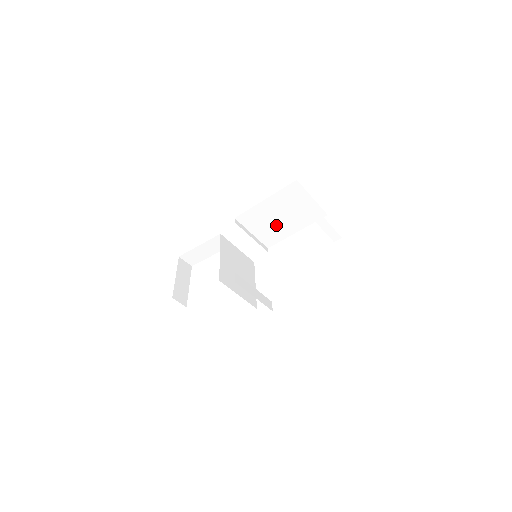
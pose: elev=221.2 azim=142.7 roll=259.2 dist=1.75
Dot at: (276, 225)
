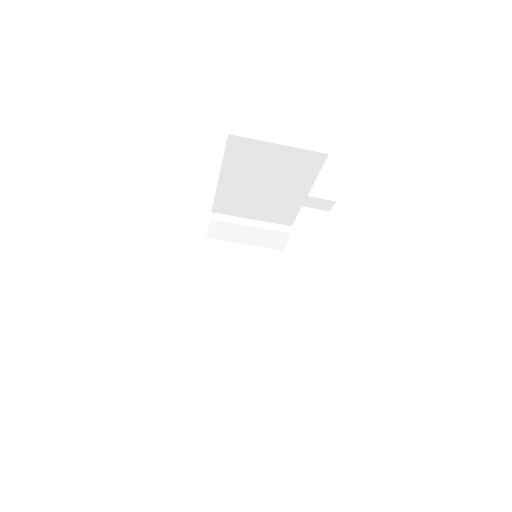
Dot at: occluded
